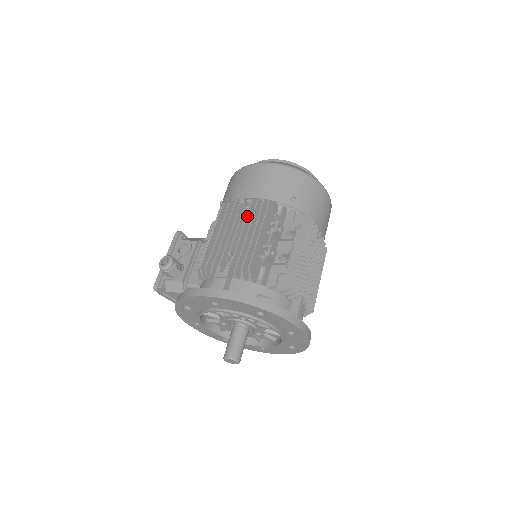
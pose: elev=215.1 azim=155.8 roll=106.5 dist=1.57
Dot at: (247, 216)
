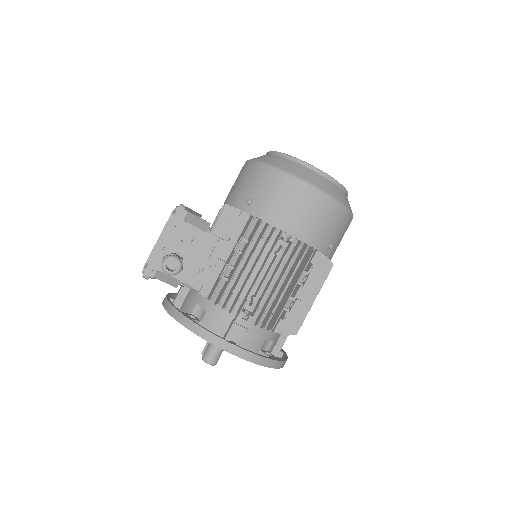
Dot at: occluded
